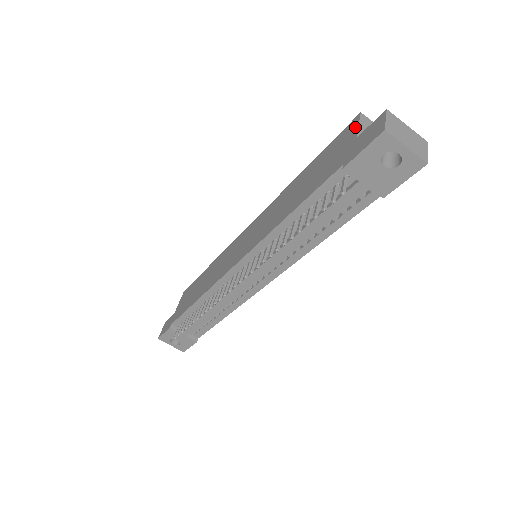
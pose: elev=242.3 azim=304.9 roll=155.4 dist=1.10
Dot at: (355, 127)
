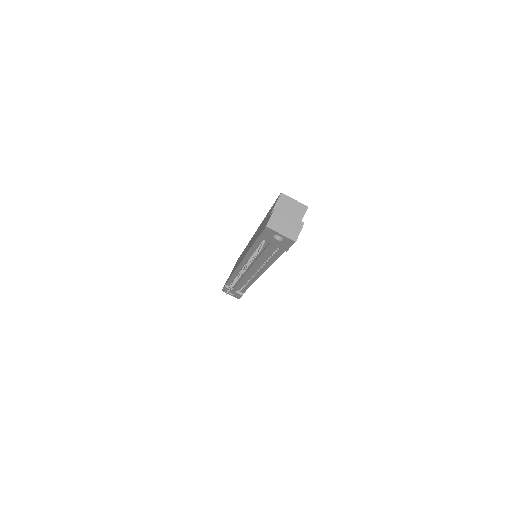
Dot at: (274, 205)
